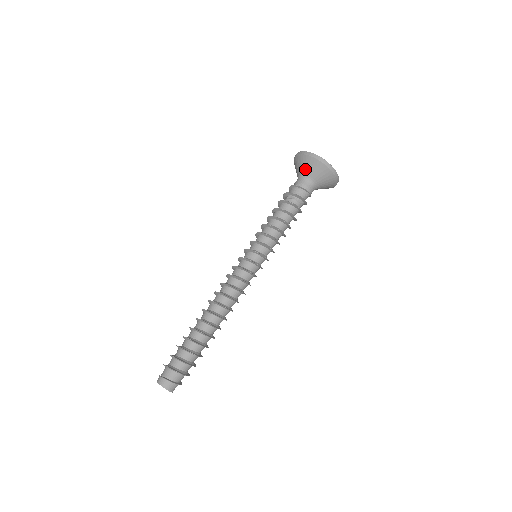
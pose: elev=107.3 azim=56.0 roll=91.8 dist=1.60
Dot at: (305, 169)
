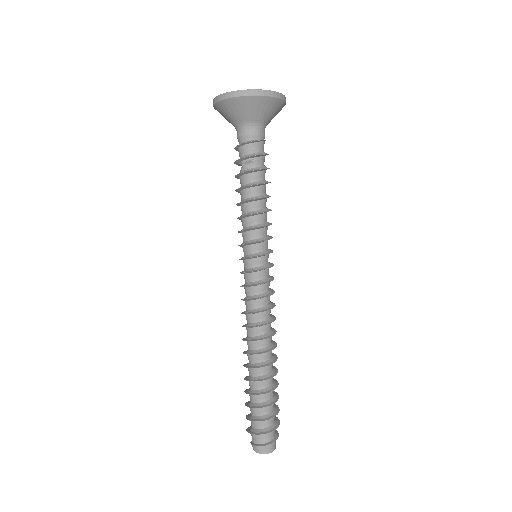
Dot at: (240, 116)
